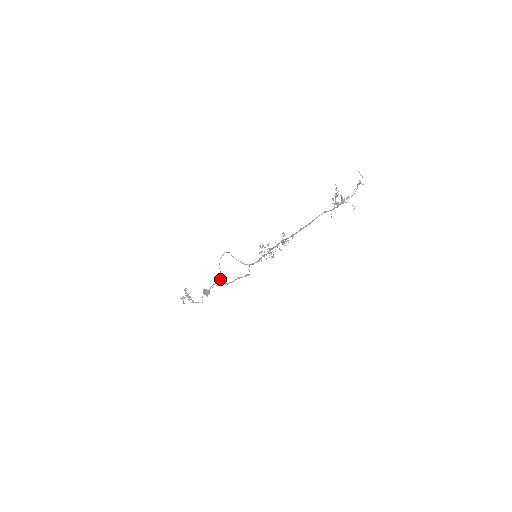
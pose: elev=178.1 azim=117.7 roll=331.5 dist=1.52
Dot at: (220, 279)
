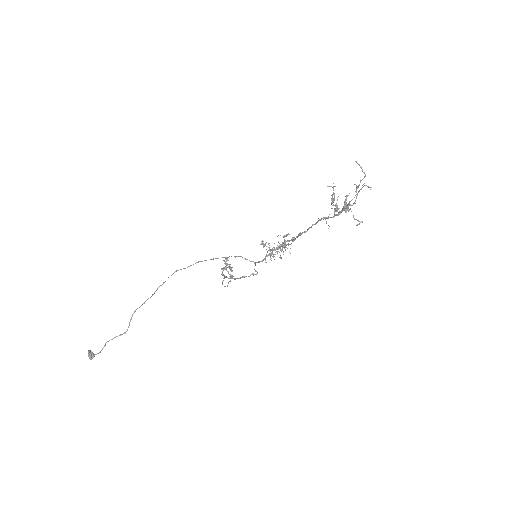
Dot at: occluded
